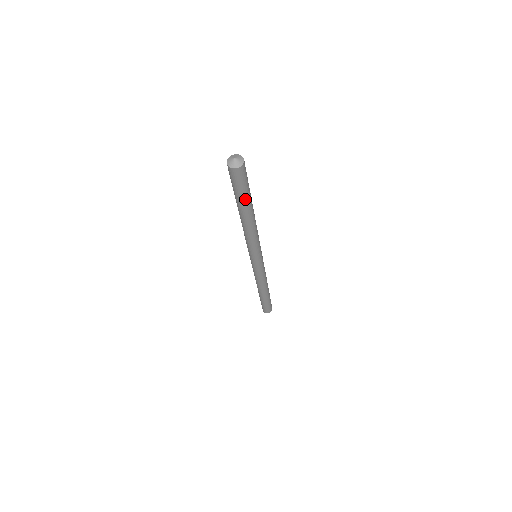
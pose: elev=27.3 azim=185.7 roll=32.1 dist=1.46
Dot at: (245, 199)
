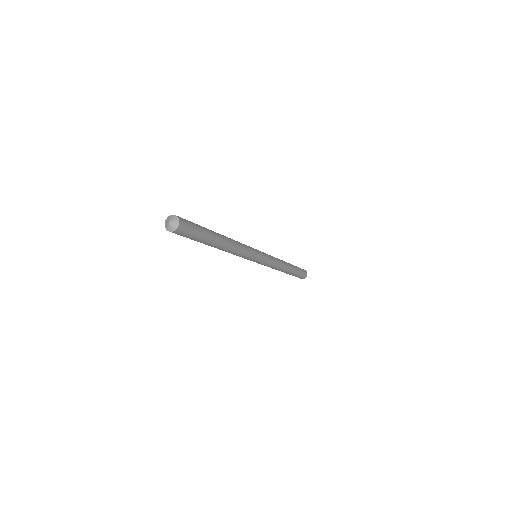
Dot at: occluded
